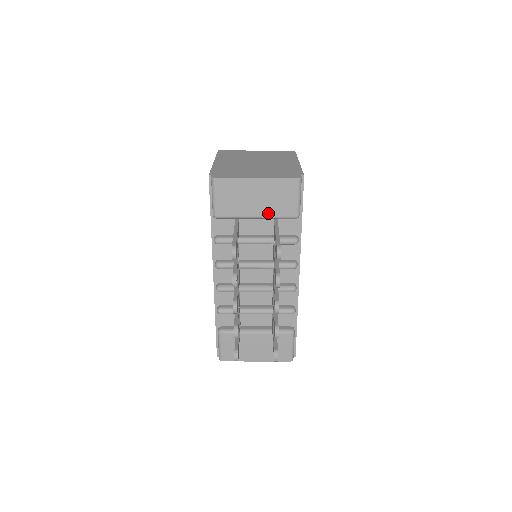
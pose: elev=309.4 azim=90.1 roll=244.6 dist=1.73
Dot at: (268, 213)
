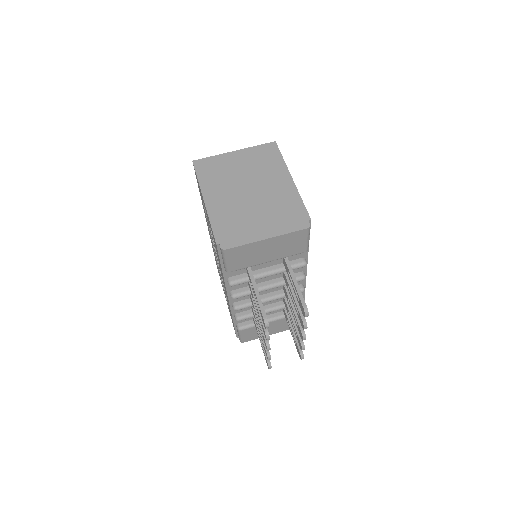
Dot at: (279, 257)
